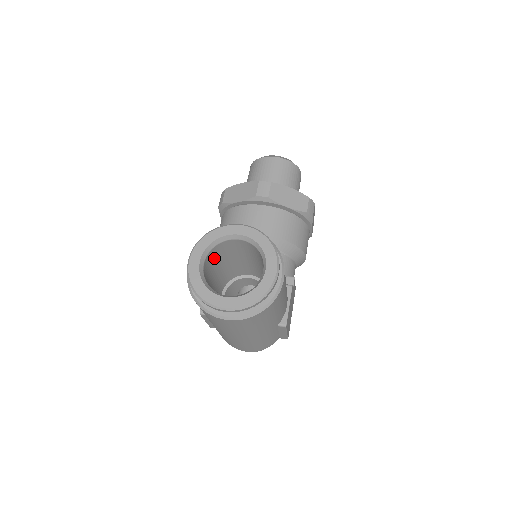
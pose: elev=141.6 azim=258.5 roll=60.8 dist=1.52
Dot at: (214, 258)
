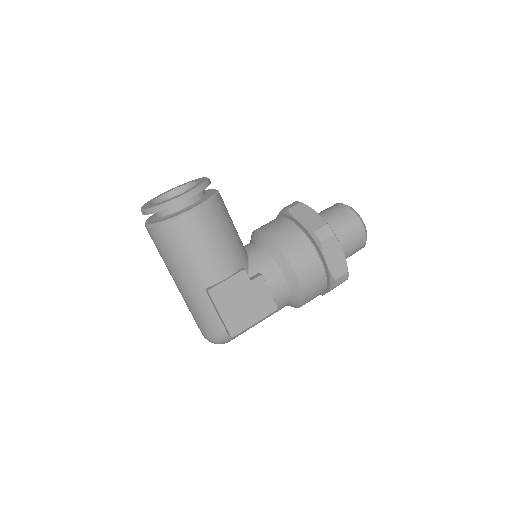
Dot at: occluded
